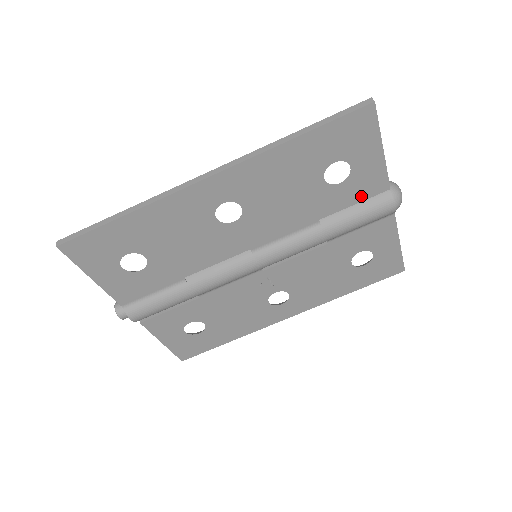
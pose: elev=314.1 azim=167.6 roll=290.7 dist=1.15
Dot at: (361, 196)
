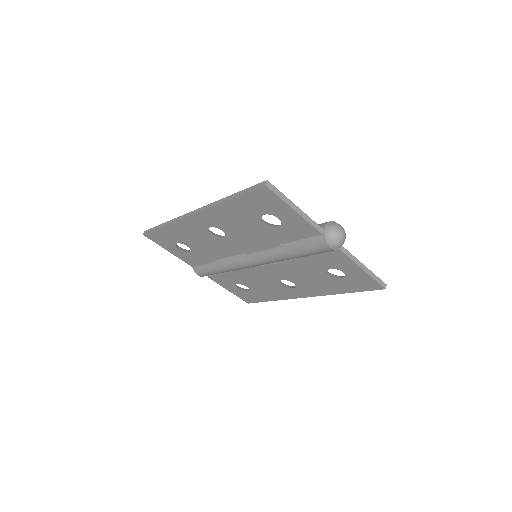
Dot at: (301, 235)
